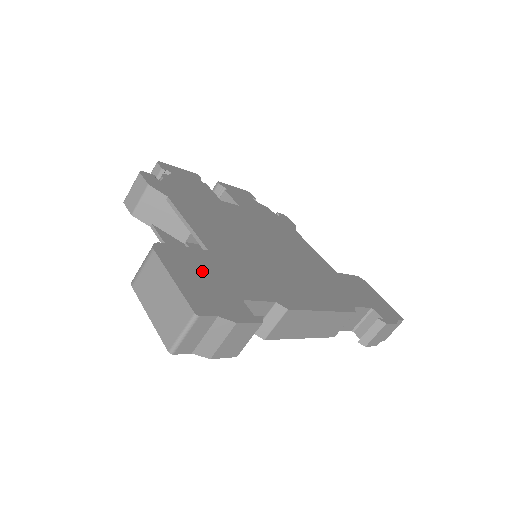
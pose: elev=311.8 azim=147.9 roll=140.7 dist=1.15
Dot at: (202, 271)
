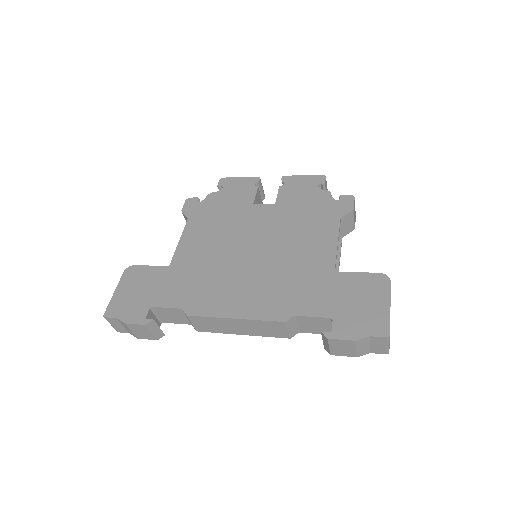
Dot at: (143, 285)
